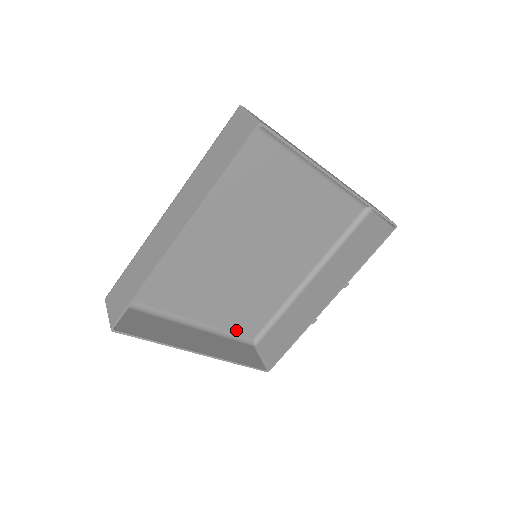
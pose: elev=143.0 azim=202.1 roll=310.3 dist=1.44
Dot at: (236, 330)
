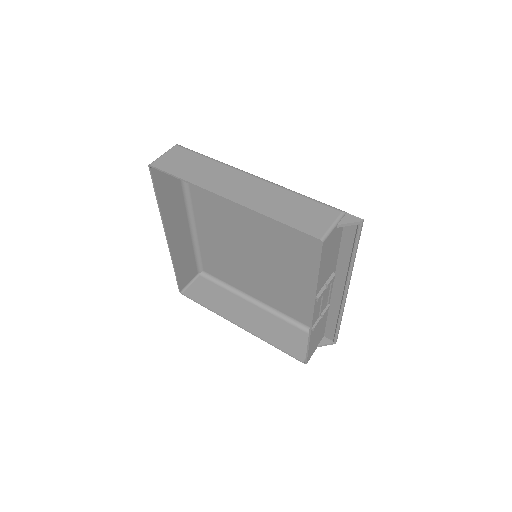
Dot at: (298, 318)
